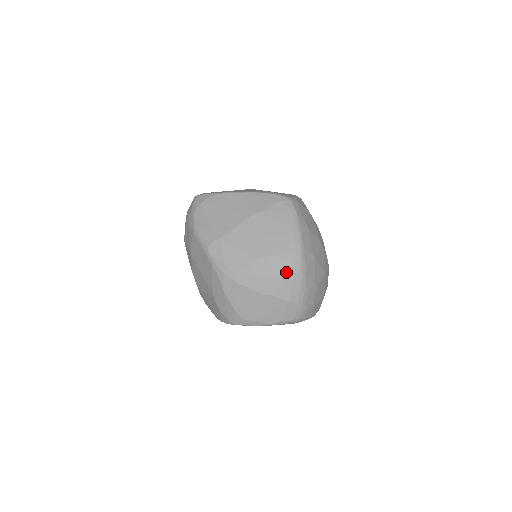
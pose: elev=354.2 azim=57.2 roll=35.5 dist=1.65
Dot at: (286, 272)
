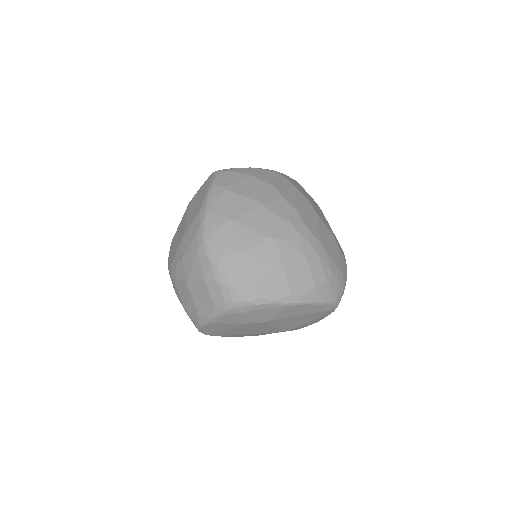
Dot at: (192, 246)
